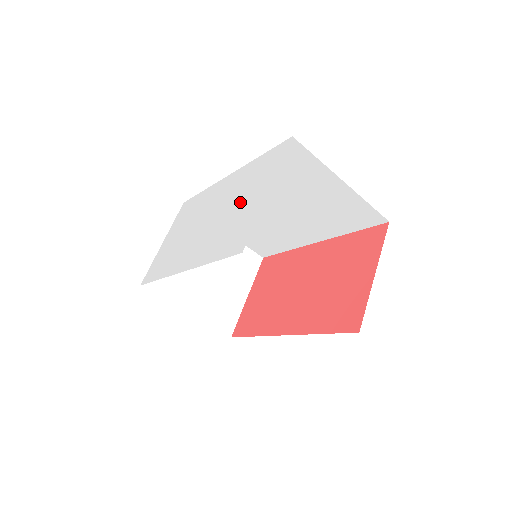
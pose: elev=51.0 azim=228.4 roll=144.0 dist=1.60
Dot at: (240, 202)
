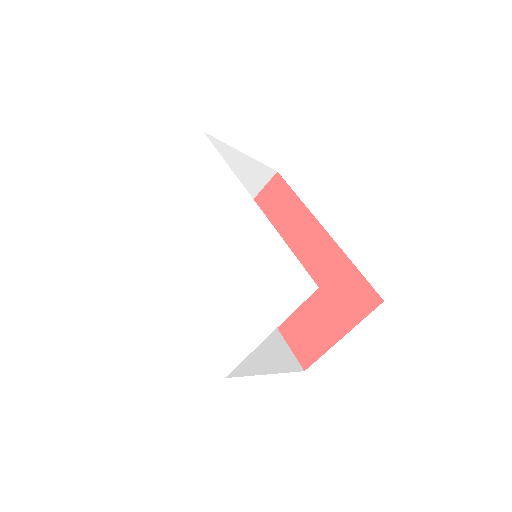
Dot at: (246, 292)
